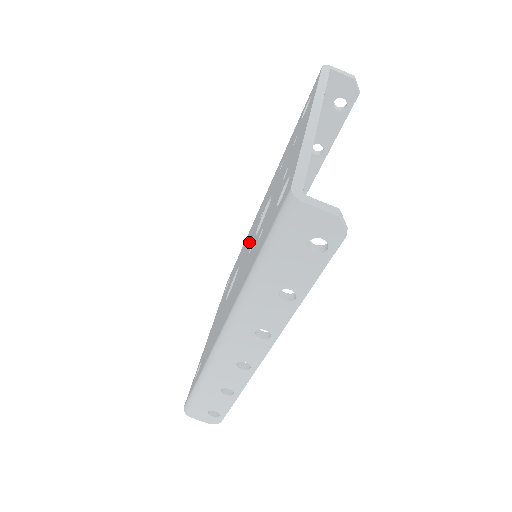
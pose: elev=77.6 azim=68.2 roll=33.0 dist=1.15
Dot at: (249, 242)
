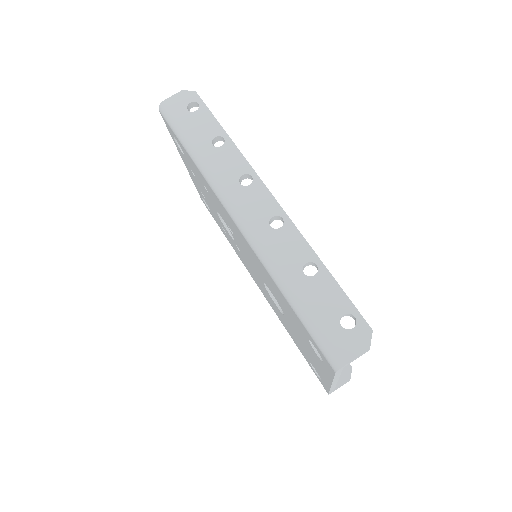
Dot at: occluded
